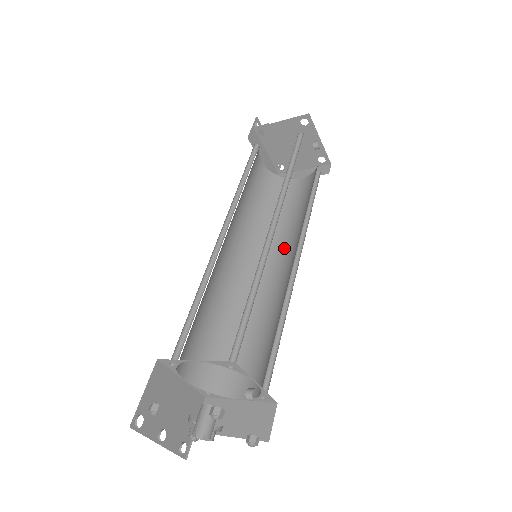
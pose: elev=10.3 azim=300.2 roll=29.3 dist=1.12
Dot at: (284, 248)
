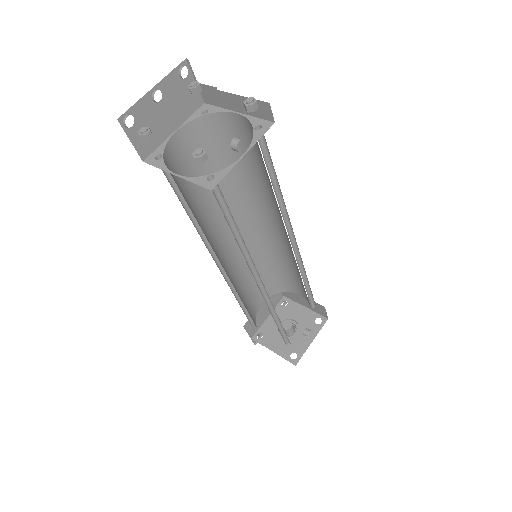
Dot at: (273, 210)
